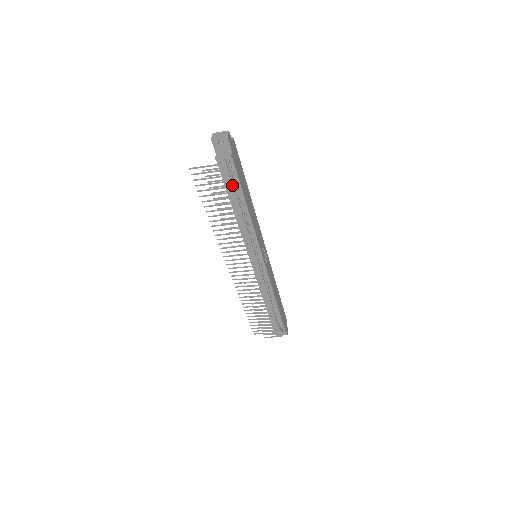
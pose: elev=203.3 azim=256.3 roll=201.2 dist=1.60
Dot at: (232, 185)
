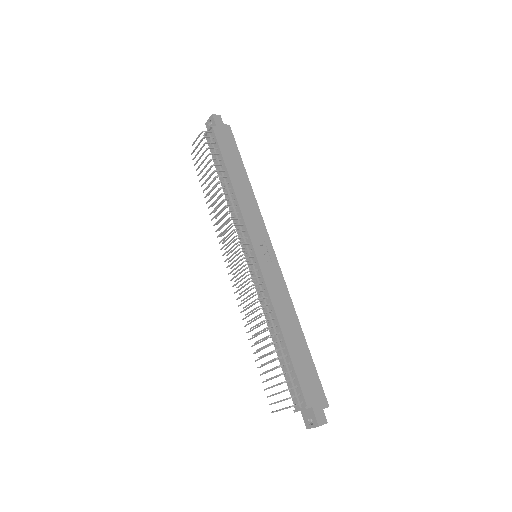
Dot at: (216, 157)
